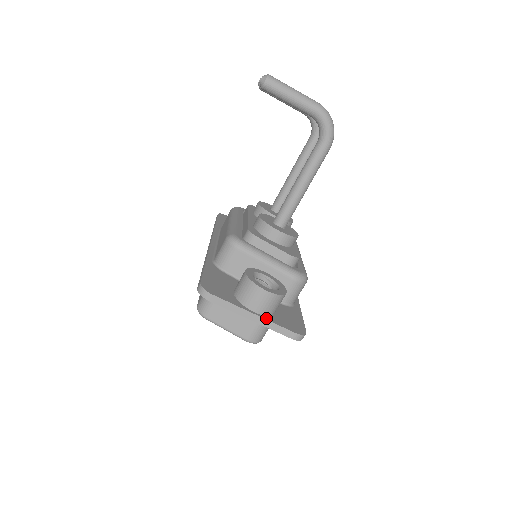
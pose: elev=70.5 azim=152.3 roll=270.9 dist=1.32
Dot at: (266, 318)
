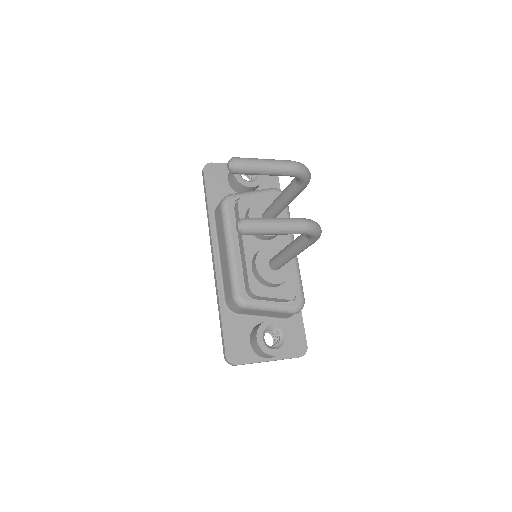
Dot at: (278, 358)
